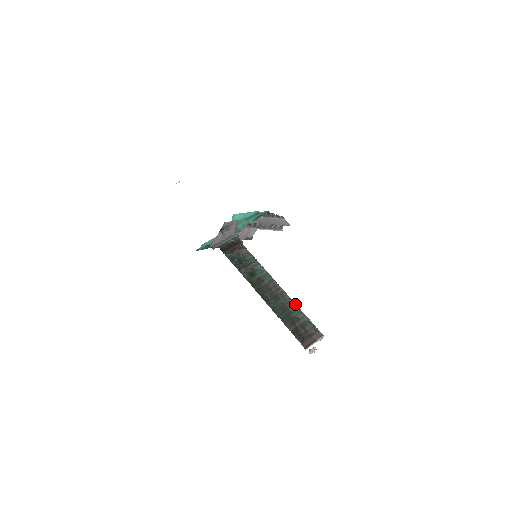
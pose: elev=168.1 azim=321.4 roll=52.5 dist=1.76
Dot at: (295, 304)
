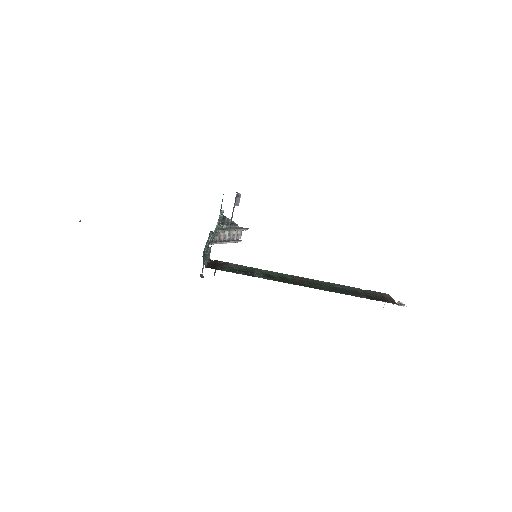
Dot at: occluded
